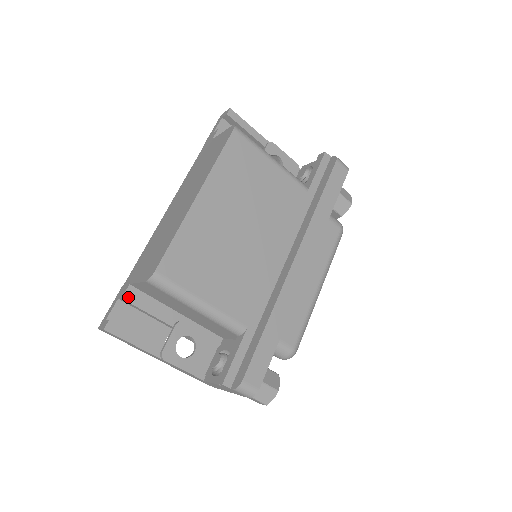
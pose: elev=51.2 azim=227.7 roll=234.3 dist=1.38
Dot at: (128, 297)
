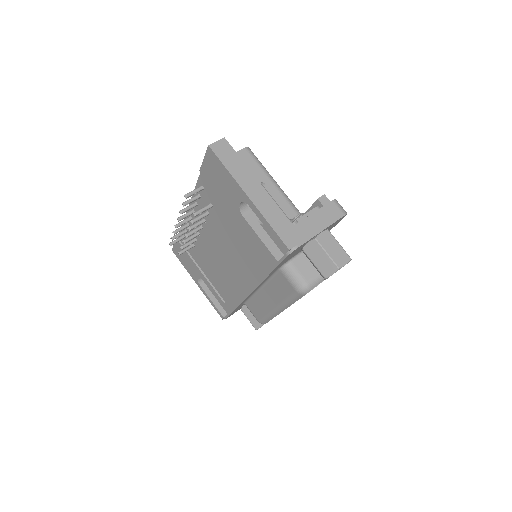
Dot at: occluded
